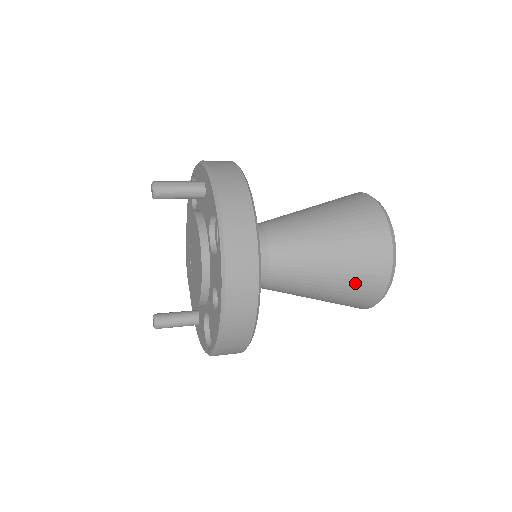
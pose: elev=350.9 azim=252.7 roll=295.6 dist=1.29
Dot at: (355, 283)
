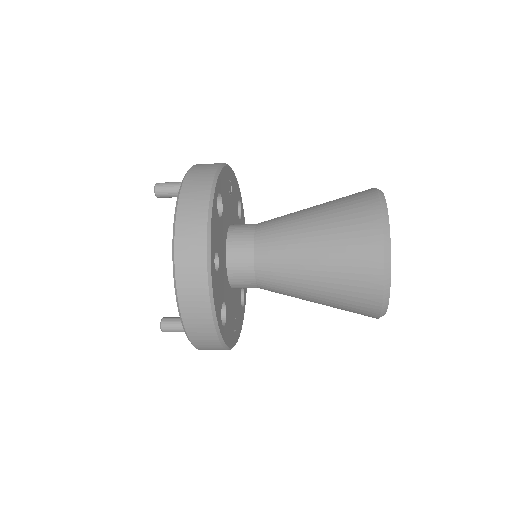
Dot at: (345, 264)
